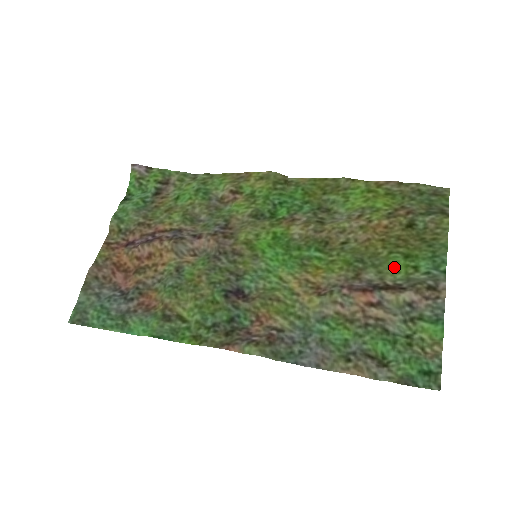
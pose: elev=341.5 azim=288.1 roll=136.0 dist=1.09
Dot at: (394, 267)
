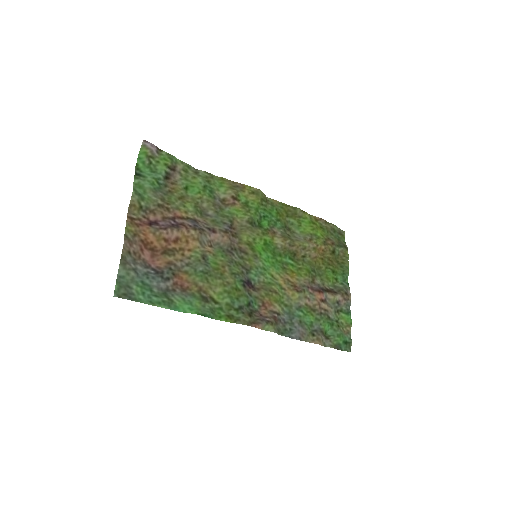
Dot at: (328, 278)
